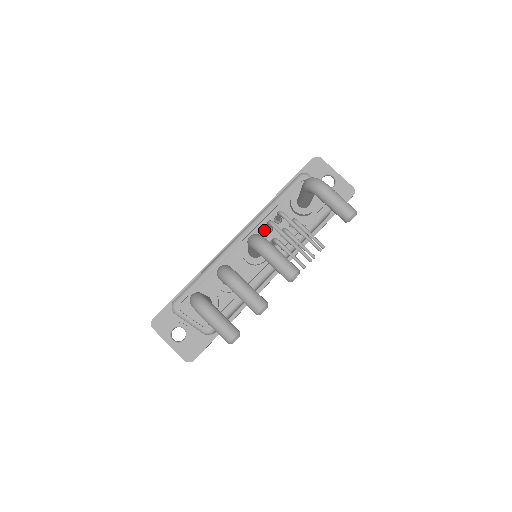
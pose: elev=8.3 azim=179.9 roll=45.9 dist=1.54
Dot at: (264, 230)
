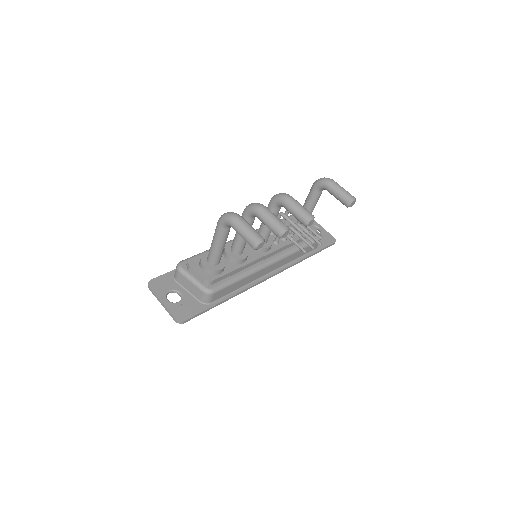
Dot at: occluded
